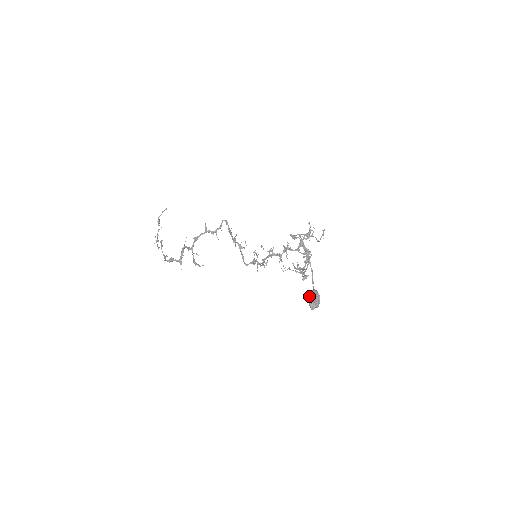
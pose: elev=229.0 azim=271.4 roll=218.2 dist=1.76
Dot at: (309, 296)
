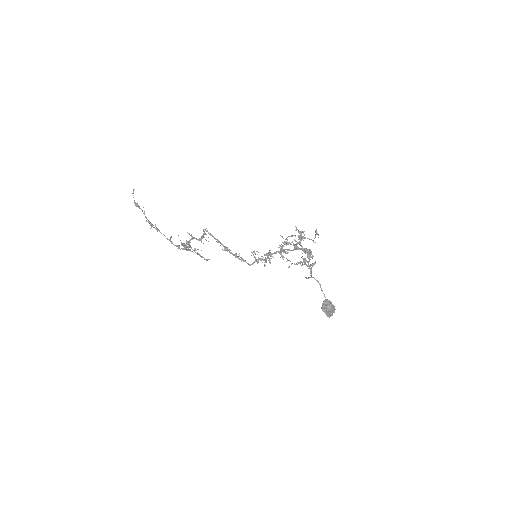
Dot at: (323, 310)
